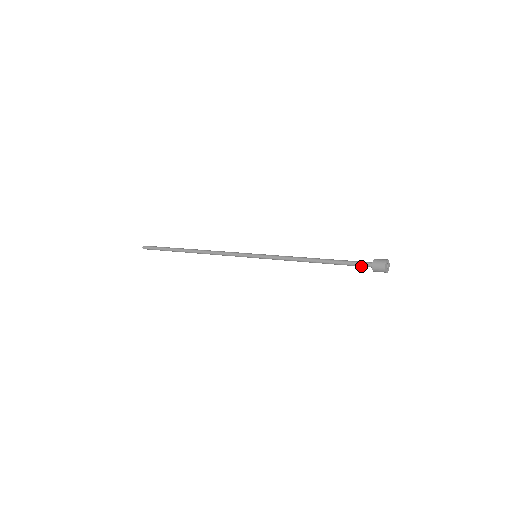
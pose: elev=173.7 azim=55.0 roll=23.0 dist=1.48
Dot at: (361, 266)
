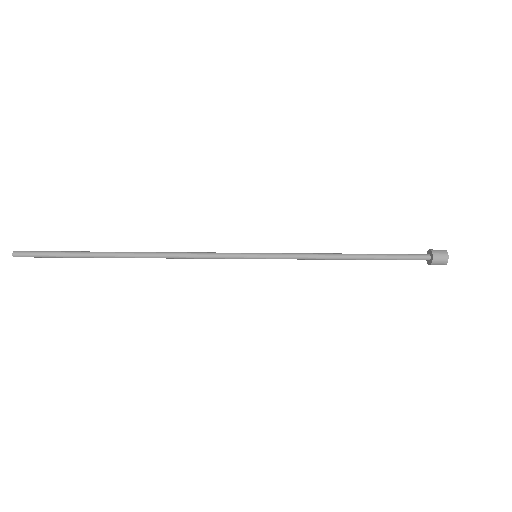
Dot at: occluded
